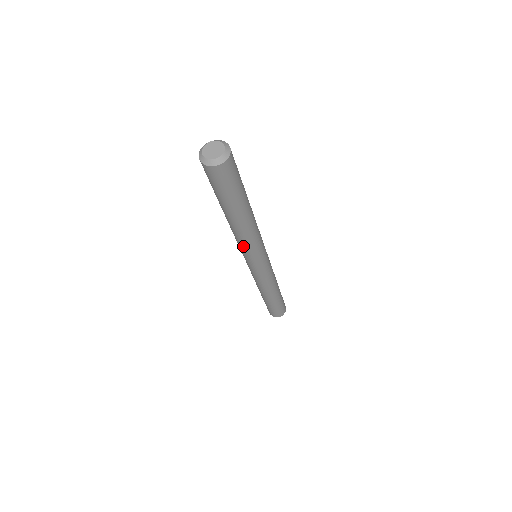
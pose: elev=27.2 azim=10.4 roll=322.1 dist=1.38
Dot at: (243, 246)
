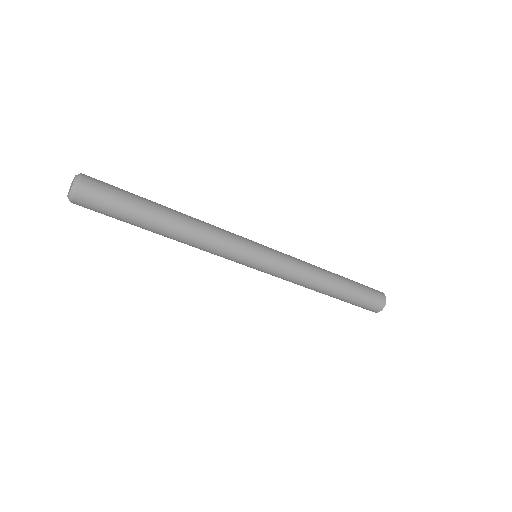
Dot at: (211, 253)
